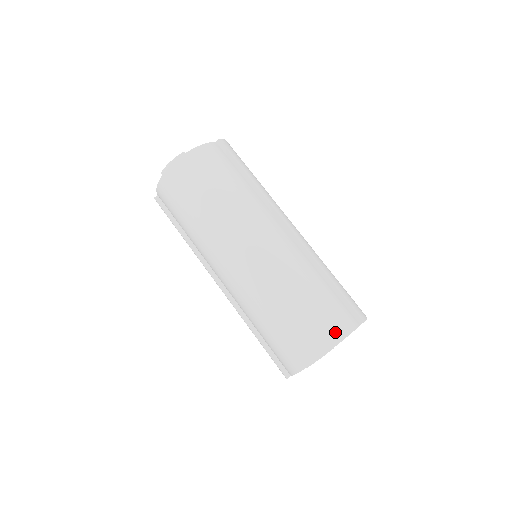
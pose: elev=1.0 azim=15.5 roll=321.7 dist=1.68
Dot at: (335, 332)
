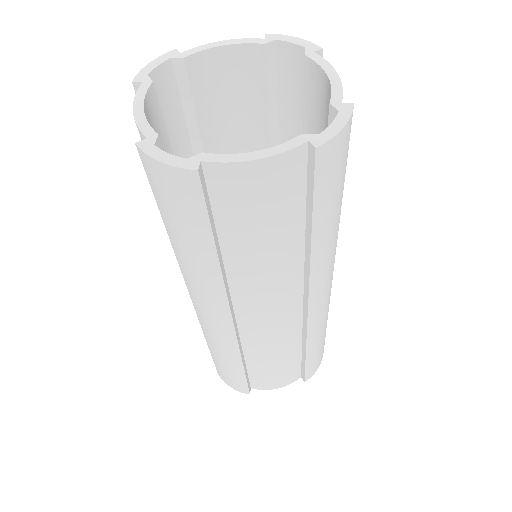
Dot at: (263, 385)
